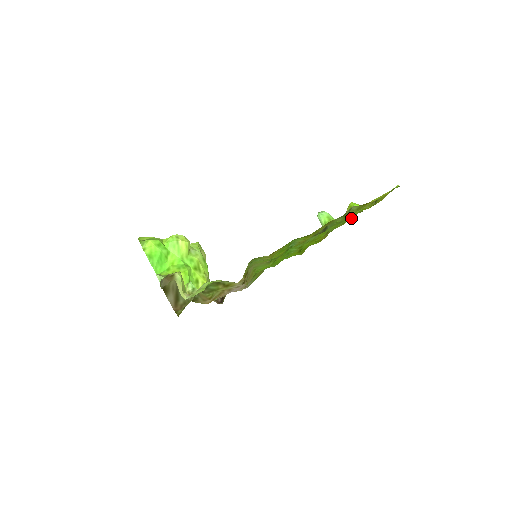
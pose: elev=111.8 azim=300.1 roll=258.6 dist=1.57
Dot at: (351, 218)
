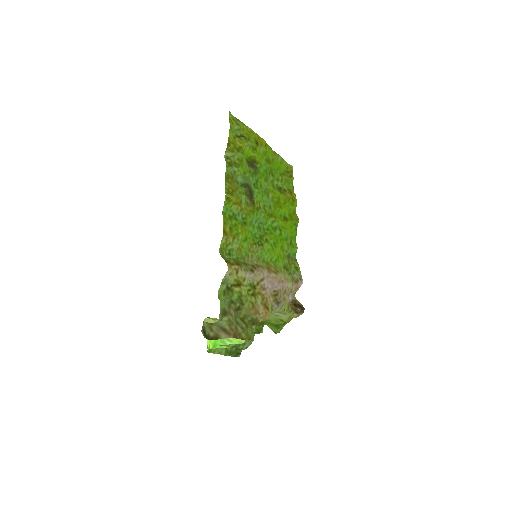
Dot at: (290, 167)
